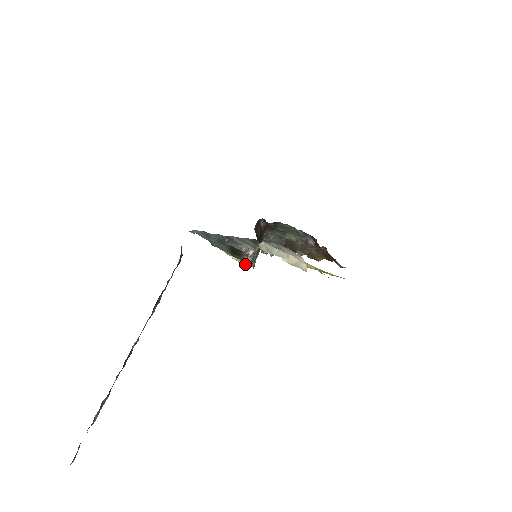
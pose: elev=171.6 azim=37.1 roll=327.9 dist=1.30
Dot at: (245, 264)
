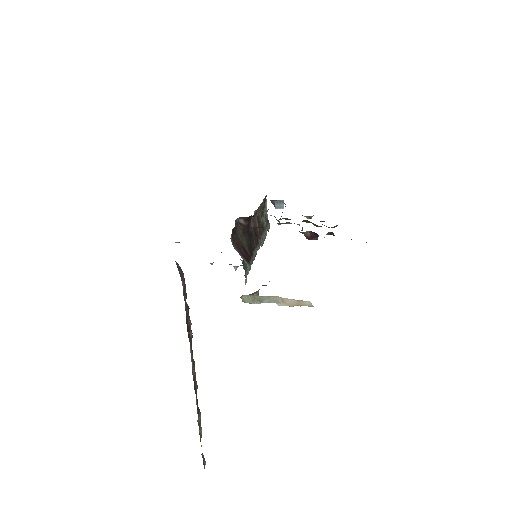
Dot at: occluded
